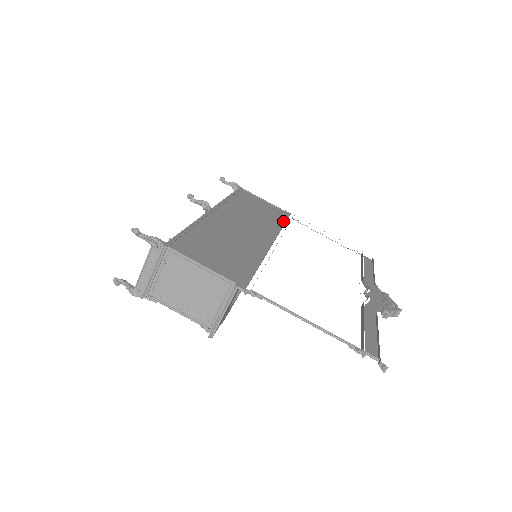
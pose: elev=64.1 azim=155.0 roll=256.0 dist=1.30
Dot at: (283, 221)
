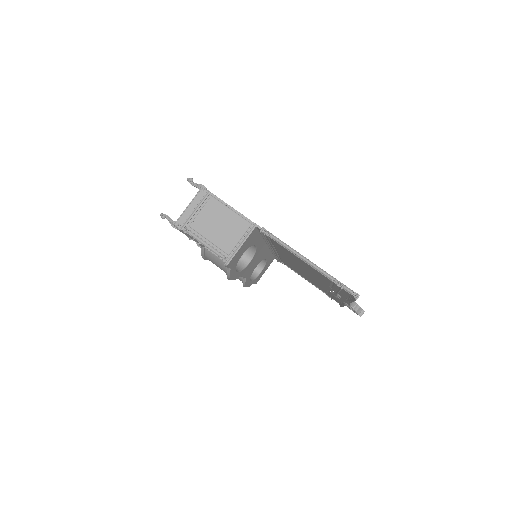
Dot at: occluded
